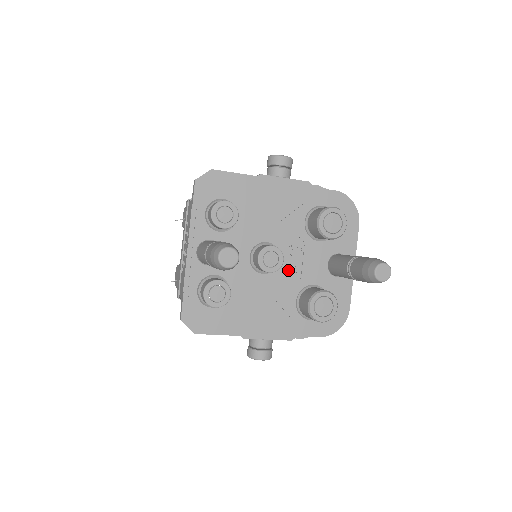
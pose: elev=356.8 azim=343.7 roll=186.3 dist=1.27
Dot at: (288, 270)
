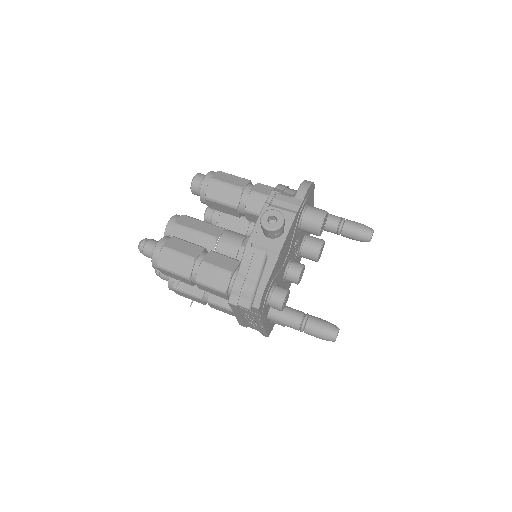
Dot at: (294, 255)
